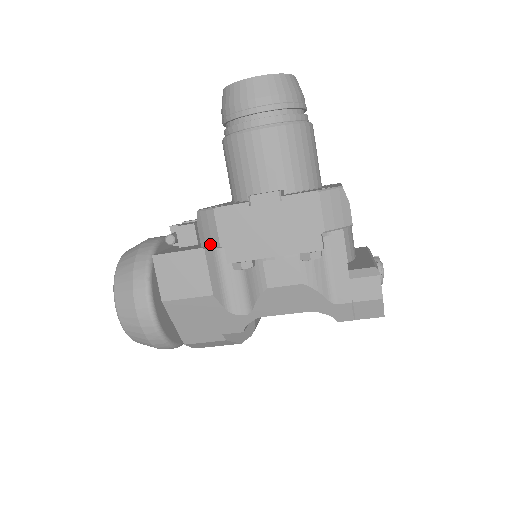
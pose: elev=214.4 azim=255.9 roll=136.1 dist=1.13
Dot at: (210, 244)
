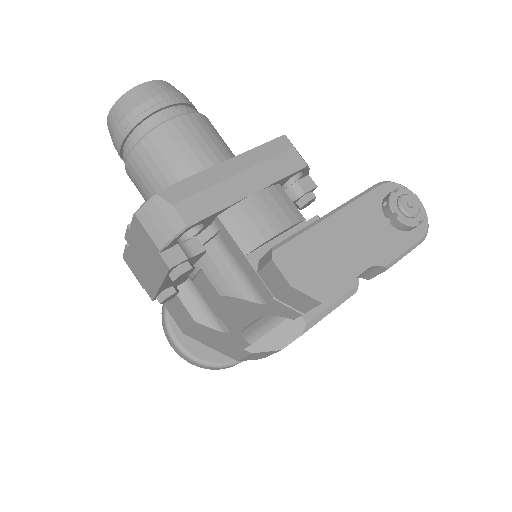
Dot at: occluded
